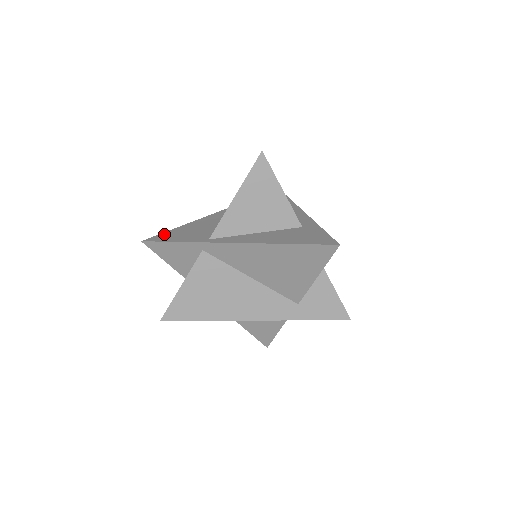
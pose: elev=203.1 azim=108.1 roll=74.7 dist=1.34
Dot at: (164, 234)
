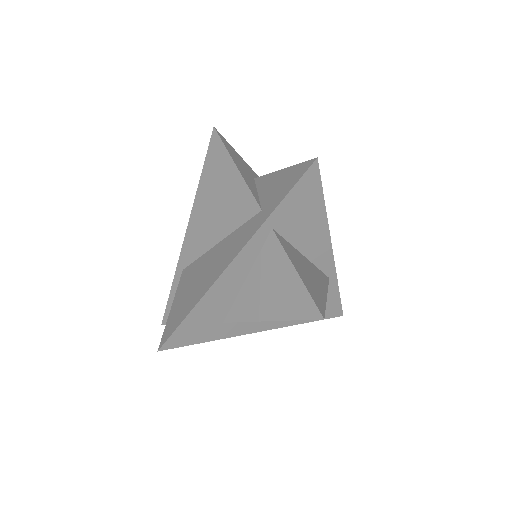
Dot at: occluded
